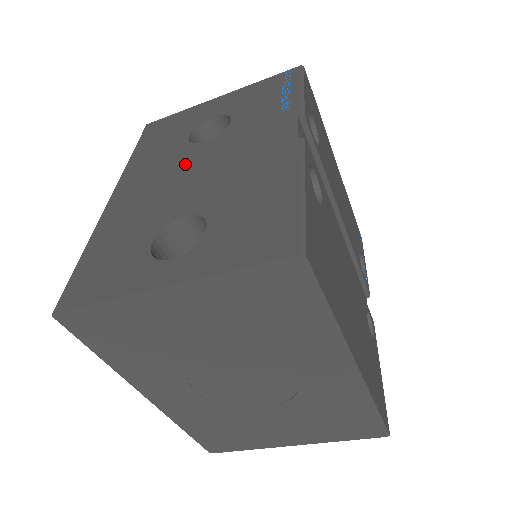
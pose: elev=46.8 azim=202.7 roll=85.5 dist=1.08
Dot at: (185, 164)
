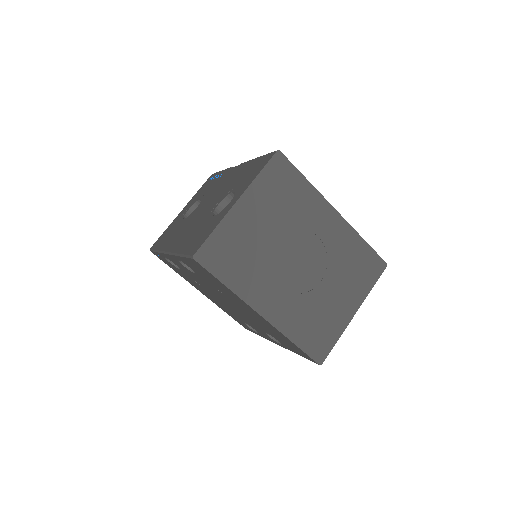
Dot at: (195, 214)
